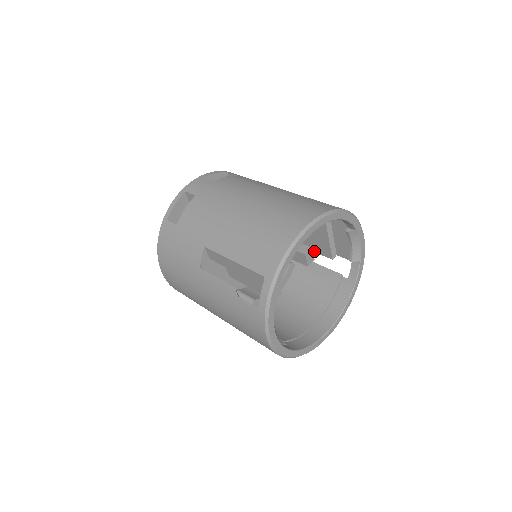
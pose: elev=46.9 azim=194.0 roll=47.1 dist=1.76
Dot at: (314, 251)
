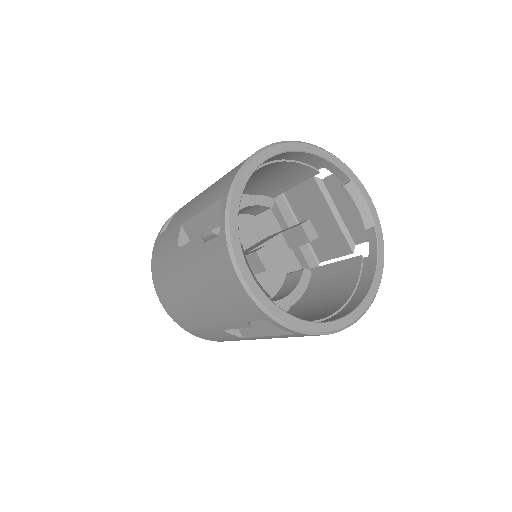
Dot at: (334, 257)
